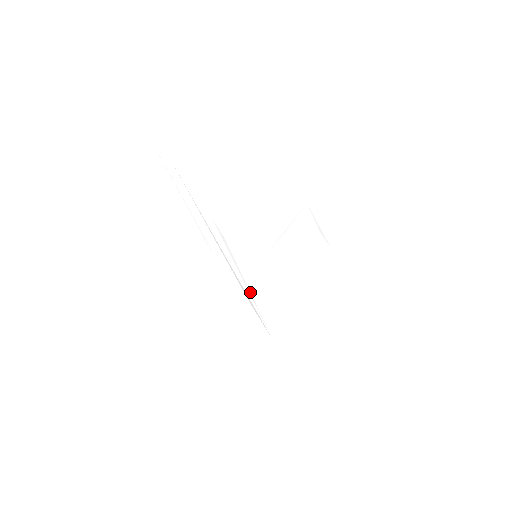
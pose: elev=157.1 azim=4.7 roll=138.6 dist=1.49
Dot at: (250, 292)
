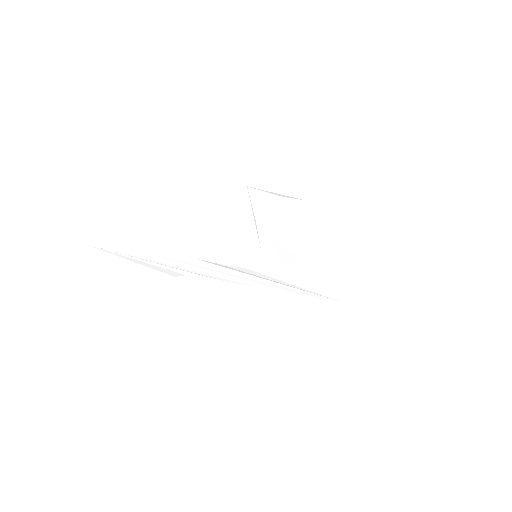
Dot at: (281, 283)
